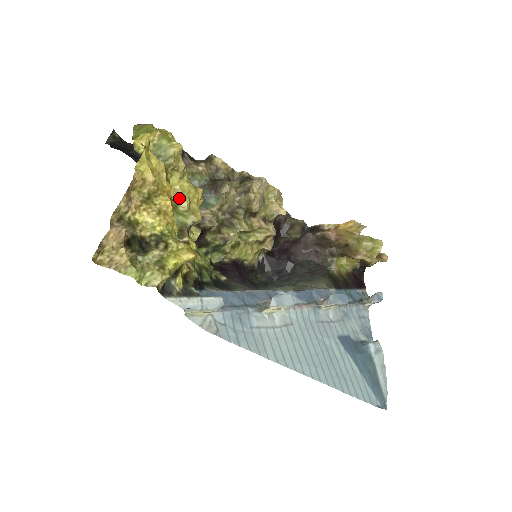
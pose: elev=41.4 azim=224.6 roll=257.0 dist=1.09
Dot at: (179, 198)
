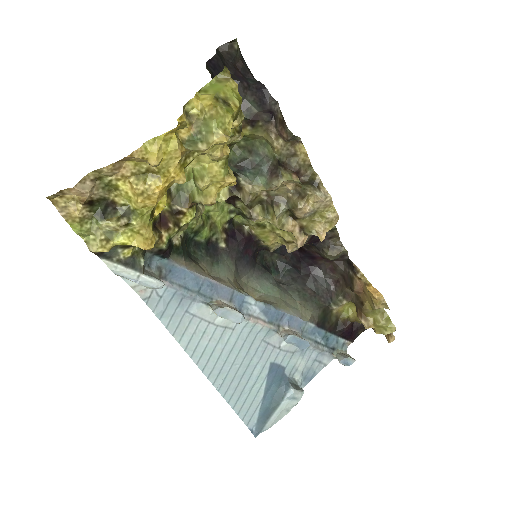
Dot at: (201, 175)
